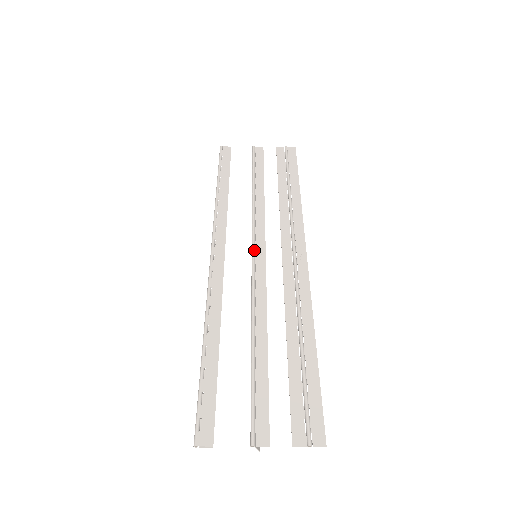
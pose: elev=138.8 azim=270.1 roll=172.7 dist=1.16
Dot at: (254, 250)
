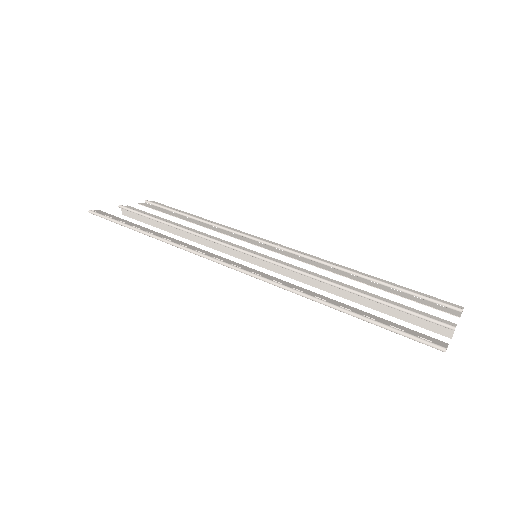
Dot at: (251, 252)
